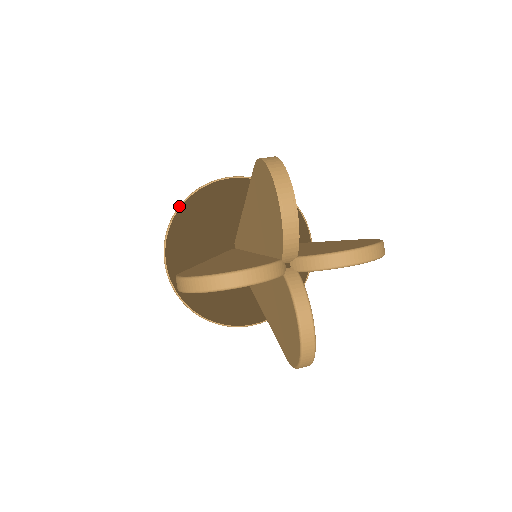
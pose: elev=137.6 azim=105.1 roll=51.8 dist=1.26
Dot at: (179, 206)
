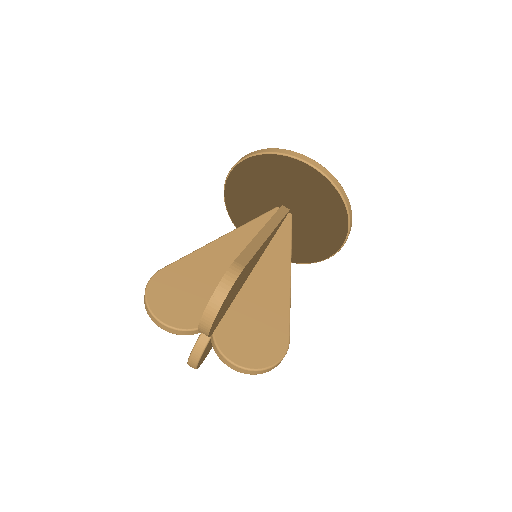
Dot at: (255, 154)
